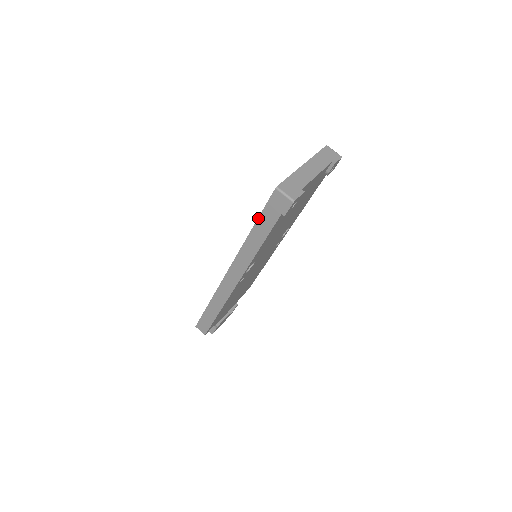
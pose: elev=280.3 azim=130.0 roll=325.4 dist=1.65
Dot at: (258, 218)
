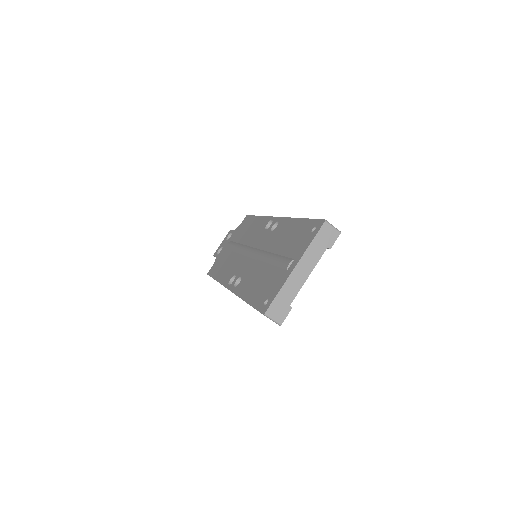
Dot at: (250, 305)
